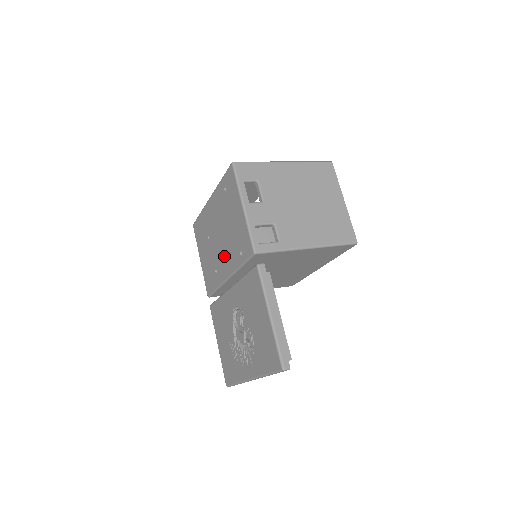
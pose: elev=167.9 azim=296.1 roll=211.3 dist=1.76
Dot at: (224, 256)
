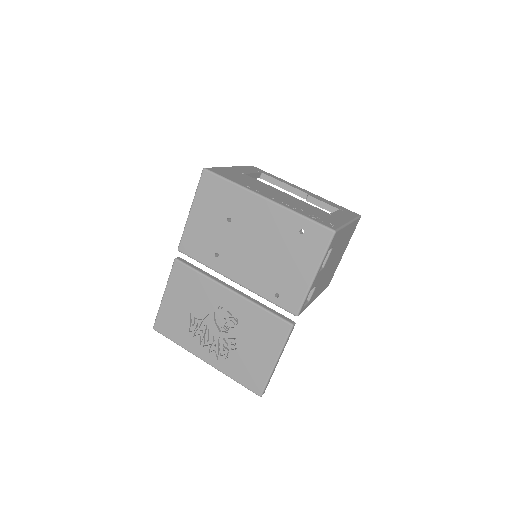
Dot at: (245, 265)
